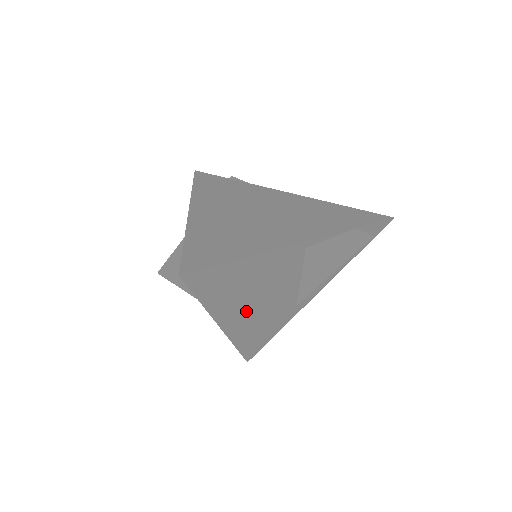
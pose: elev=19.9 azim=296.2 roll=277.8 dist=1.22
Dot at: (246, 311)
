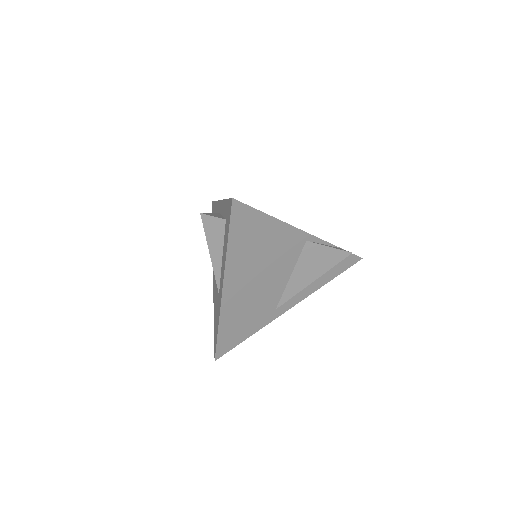
Dot at: (246, 283)
